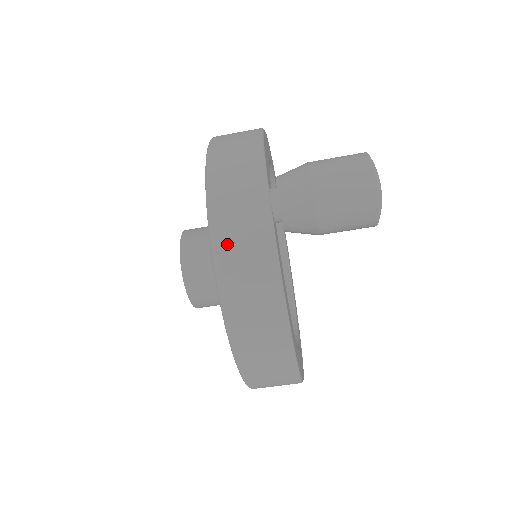
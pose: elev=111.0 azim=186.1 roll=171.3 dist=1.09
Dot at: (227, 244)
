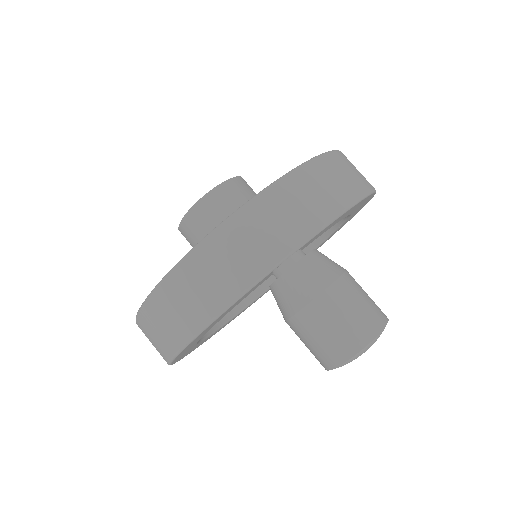
Dot at: (221, 246)
